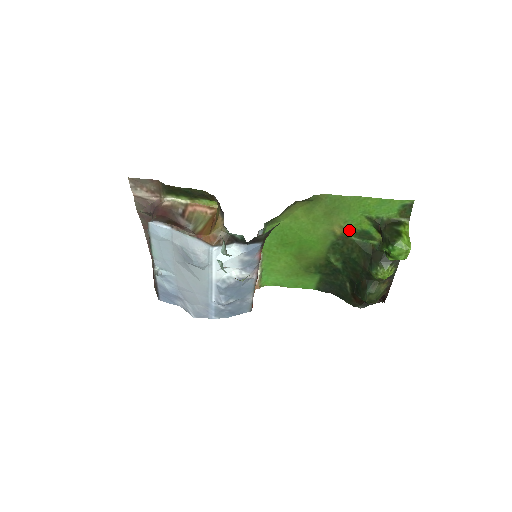
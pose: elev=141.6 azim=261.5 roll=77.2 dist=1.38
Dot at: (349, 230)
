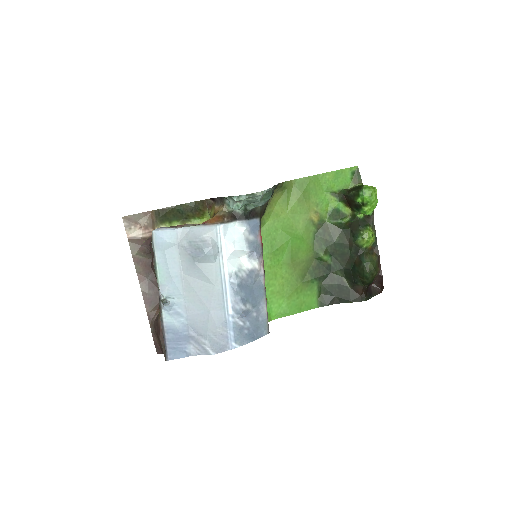
Dot at: (323, 214)
